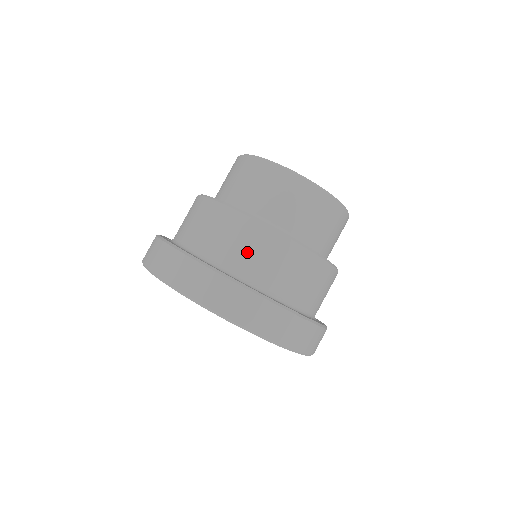
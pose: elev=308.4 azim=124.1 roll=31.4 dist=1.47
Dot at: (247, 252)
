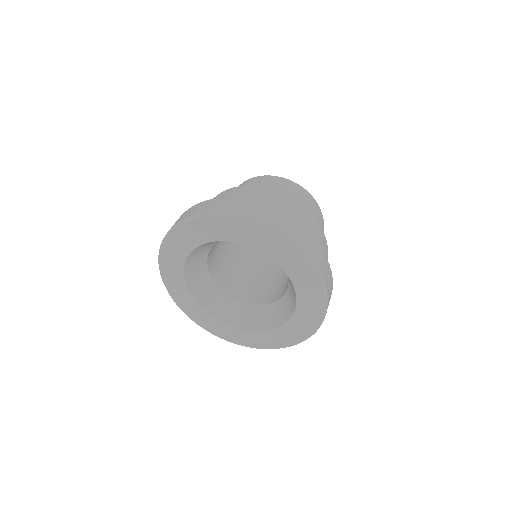
Dot at: (280, 208)
